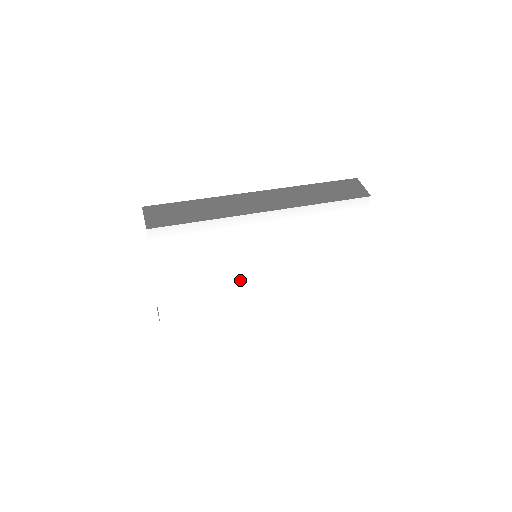
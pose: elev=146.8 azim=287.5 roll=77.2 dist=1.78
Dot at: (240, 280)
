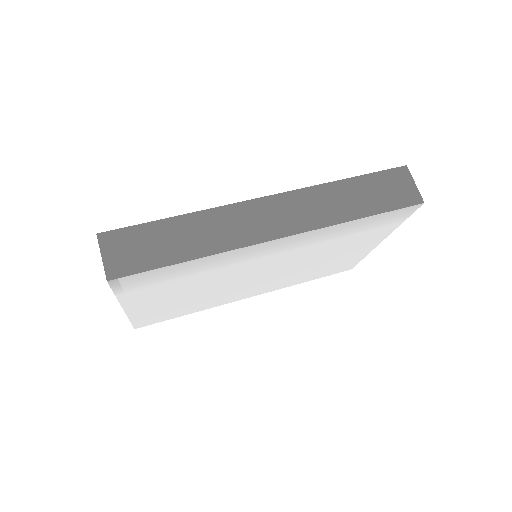
Dot at: (234, 286)
